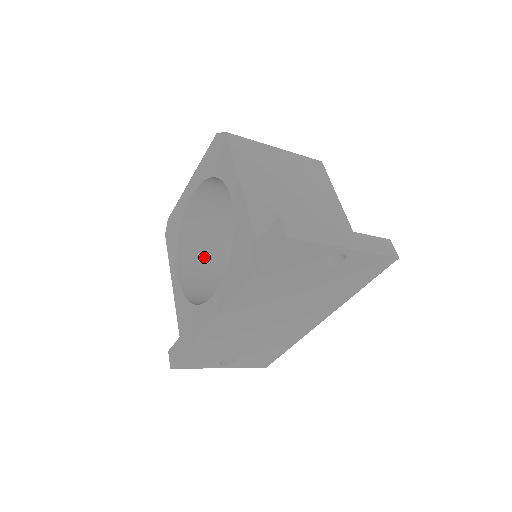
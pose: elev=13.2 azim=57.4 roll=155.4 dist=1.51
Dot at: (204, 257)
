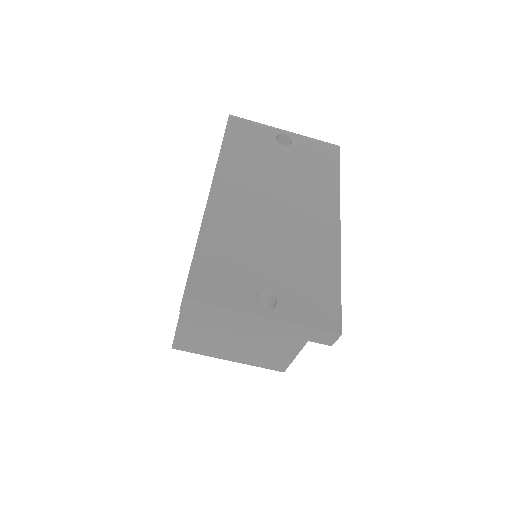
Dot at: occluded
